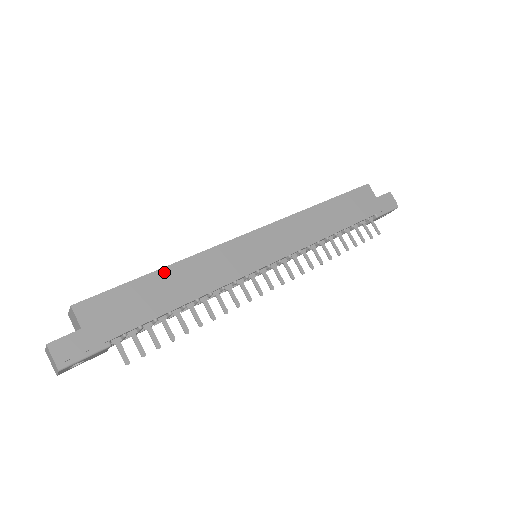
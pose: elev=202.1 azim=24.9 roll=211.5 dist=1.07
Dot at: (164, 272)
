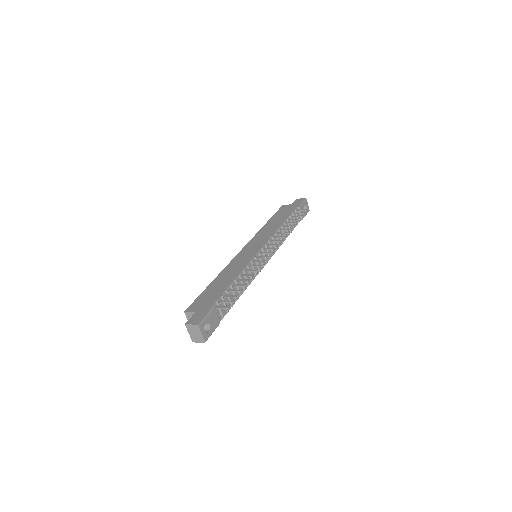
Dot at: (215, 281)
